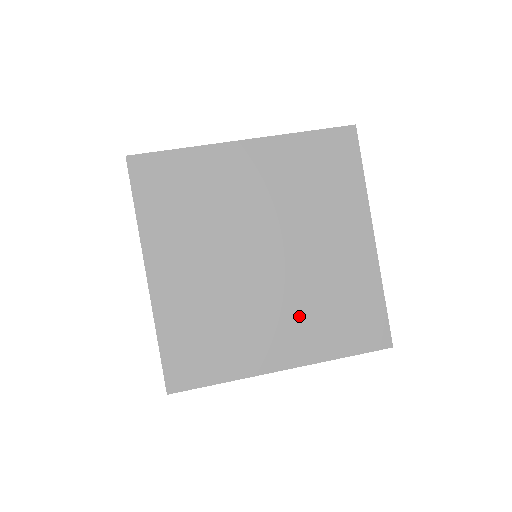
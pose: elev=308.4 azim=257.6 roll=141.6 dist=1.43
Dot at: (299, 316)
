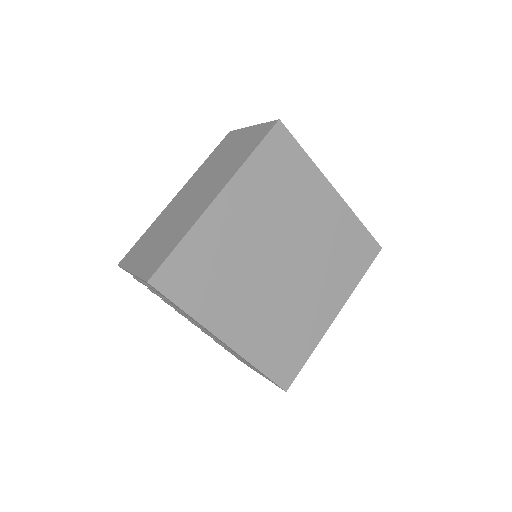
Dot at: (325, 279)
